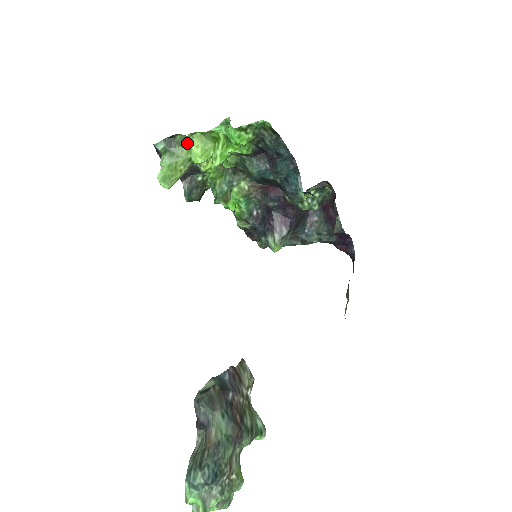
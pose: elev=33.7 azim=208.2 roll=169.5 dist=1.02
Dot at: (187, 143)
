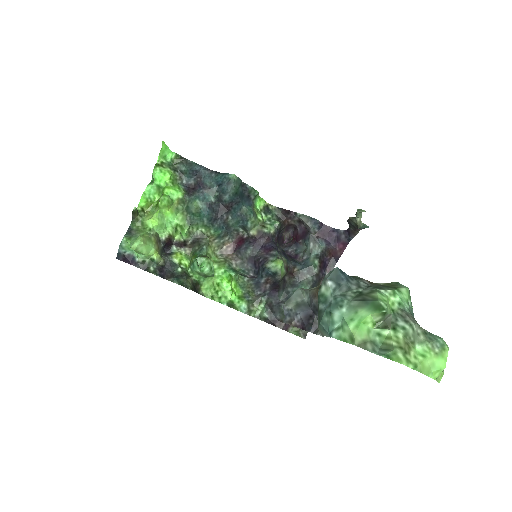
Dot at: (136, 209)
